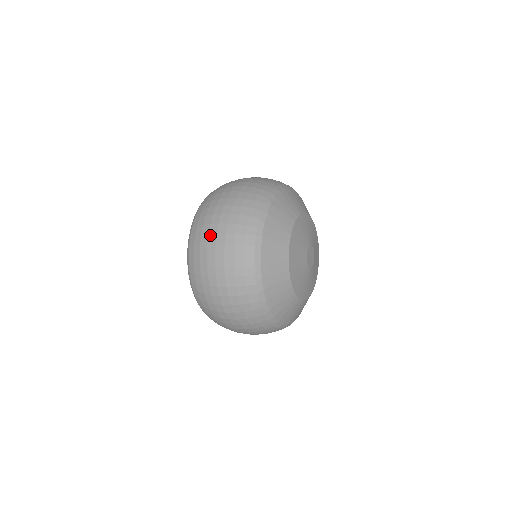
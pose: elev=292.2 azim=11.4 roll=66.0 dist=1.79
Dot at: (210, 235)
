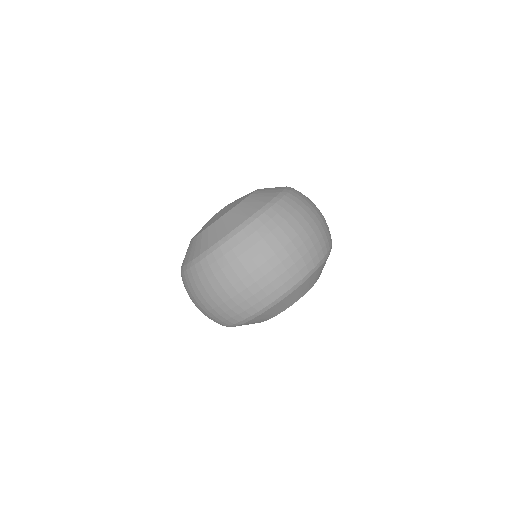
Dot at: (261, 255)
